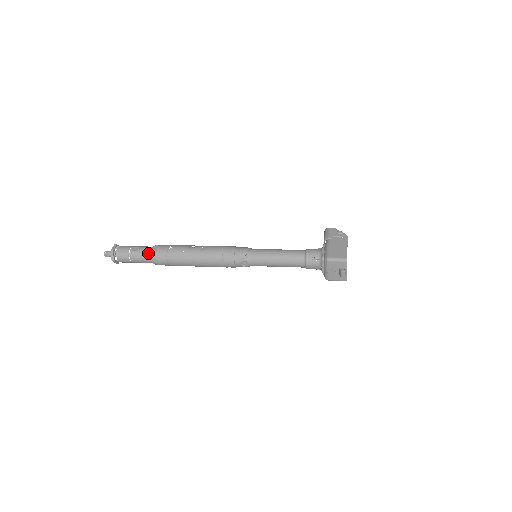
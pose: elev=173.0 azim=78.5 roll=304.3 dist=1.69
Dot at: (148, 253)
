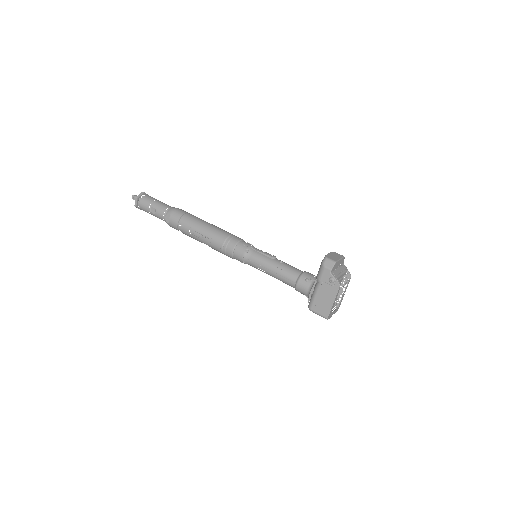
Dot at: (164, 220)
